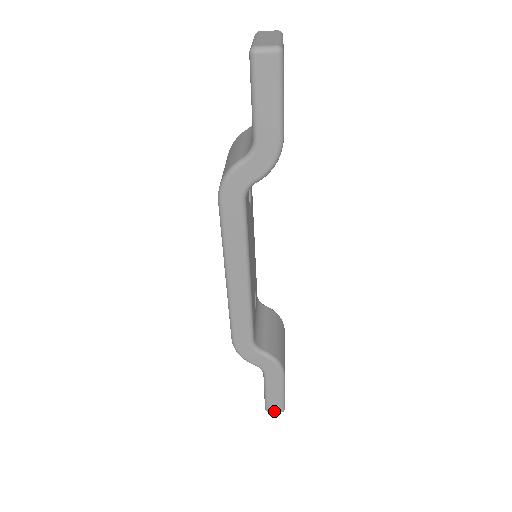
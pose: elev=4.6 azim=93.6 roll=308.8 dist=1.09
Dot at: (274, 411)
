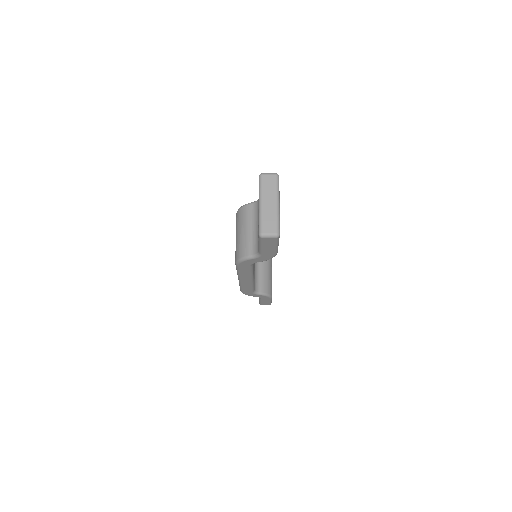
Dot at: occluded
